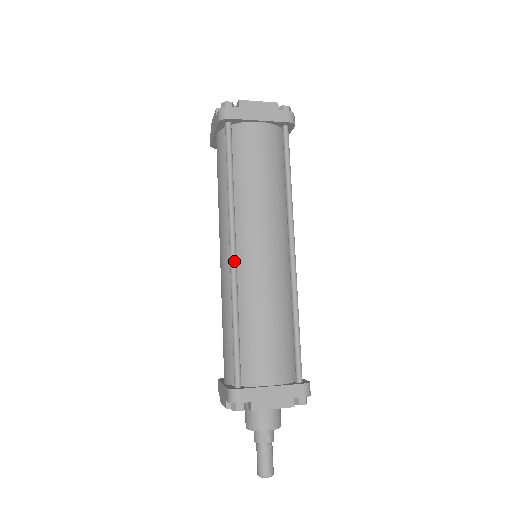
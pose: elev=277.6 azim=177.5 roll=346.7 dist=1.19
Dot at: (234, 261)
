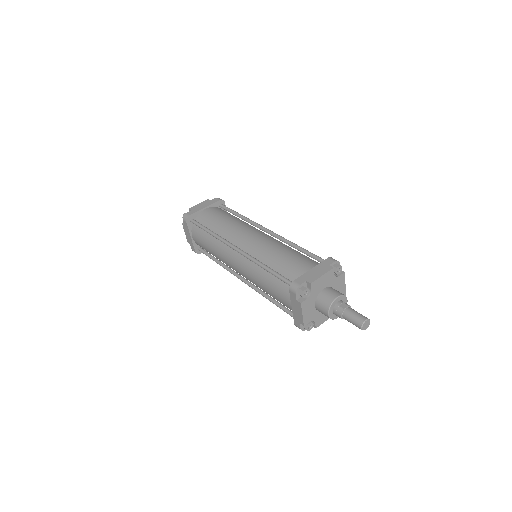
Dot at: (240, 250)
